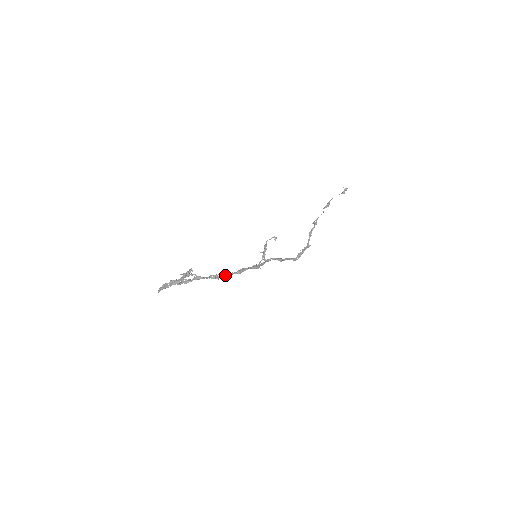
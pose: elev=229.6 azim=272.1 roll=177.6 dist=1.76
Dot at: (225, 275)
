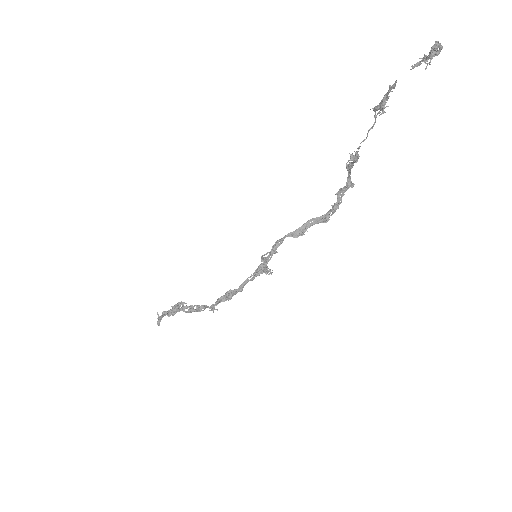
Dot at: (223, 300)
